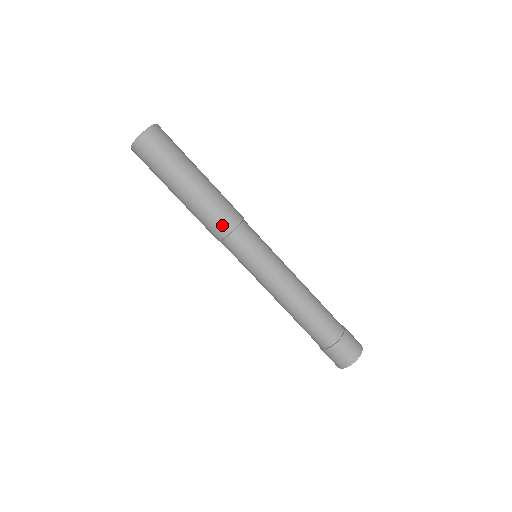
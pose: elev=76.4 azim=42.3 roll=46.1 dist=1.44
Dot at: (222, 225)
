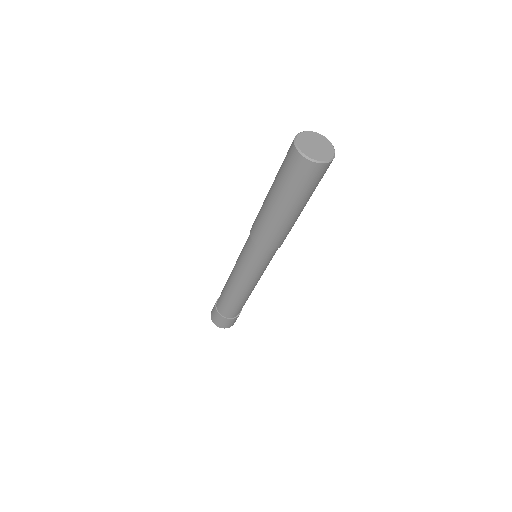
Dot at: (269, 244)
